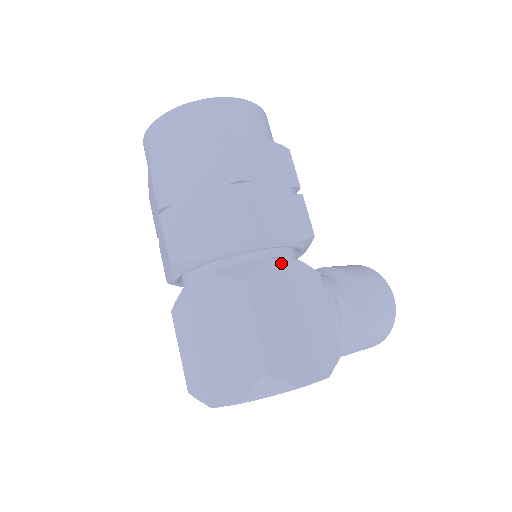
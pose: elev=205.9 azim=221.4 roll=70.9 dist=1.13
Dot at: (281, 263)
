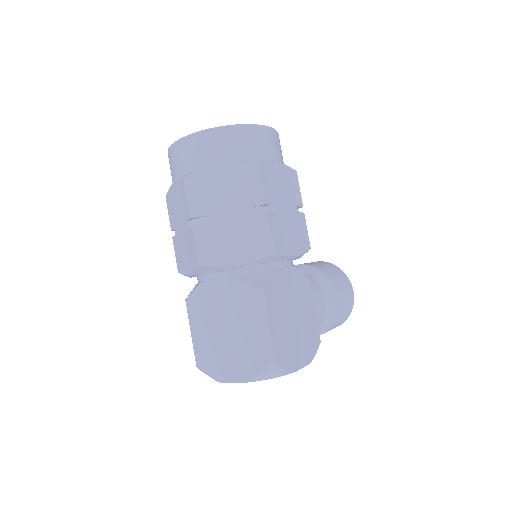
Dot at: (286, 271)
